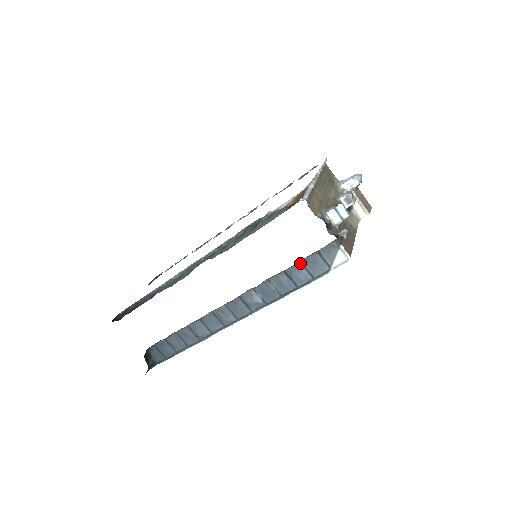
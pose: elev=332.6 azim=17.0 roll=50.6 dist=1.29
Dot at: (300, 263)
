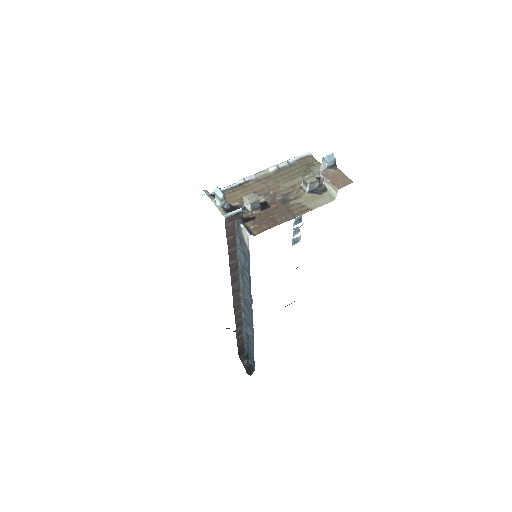
Dot at: (239, 250)
